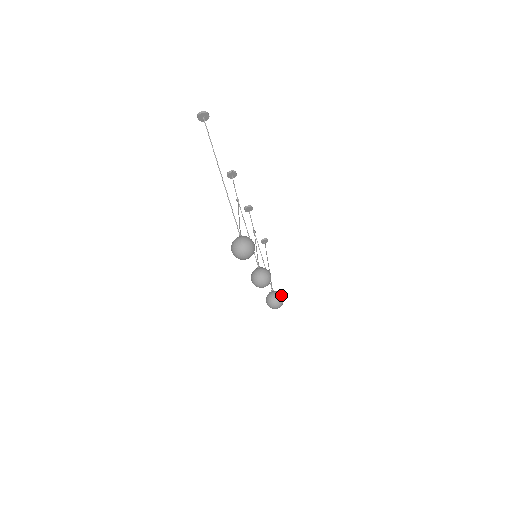
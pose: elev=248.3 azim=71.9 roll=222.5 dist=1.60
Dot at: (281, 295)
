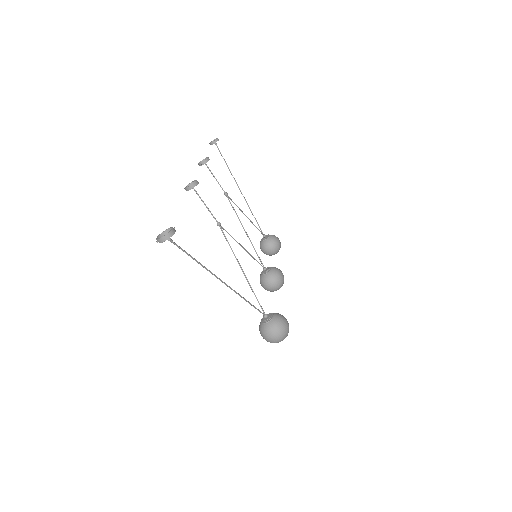
Dot at: (277, 241)
